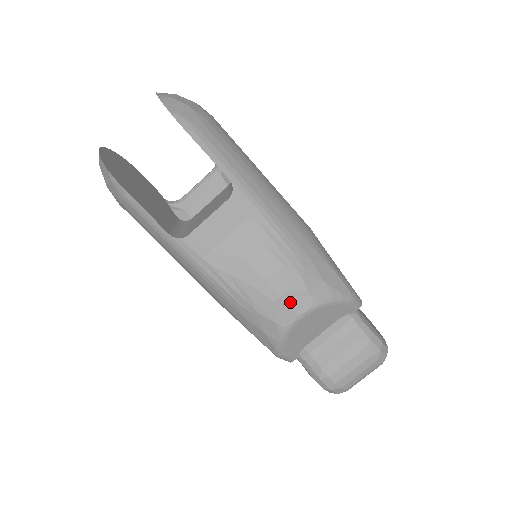
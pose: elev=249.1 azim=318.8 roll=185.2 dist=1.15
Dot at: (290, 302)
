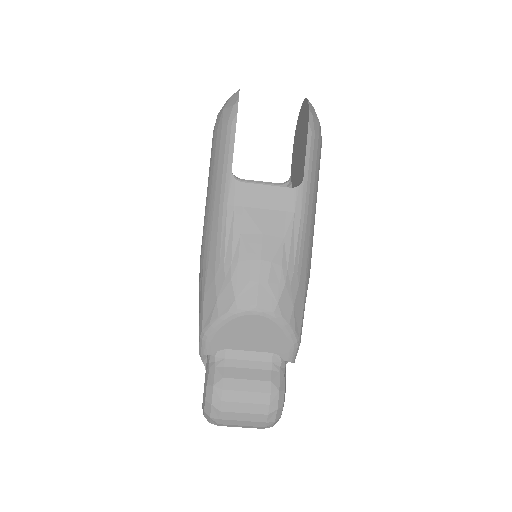
Dot at: (261, 293)
